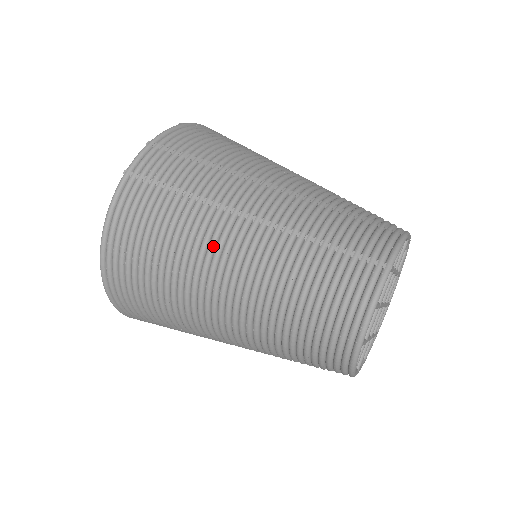
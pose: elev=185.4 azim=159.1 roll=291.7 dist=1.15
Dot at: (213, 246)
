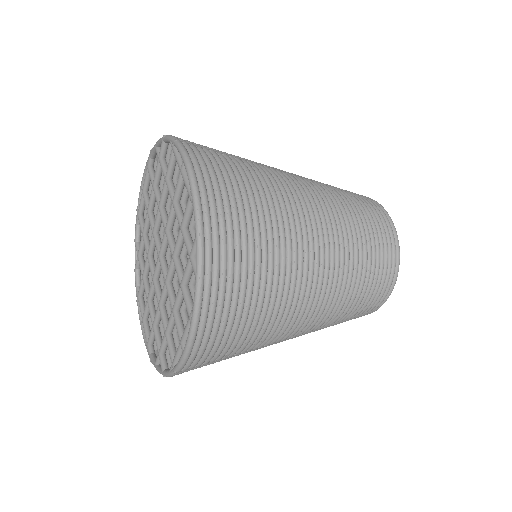
Dot at: (287, 184)
